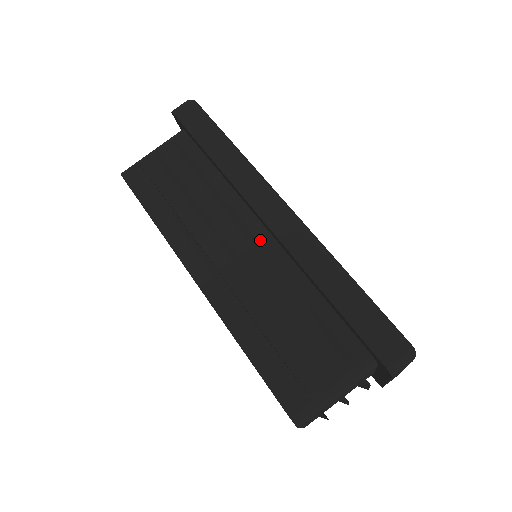
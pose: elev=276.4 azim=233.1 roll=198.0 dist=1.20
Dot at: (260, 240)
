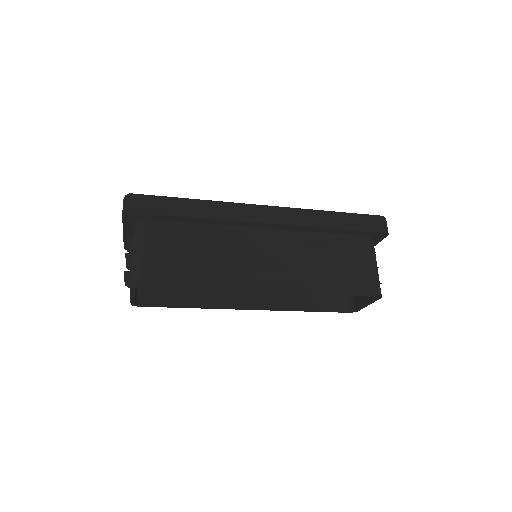
Dot at: occluded
